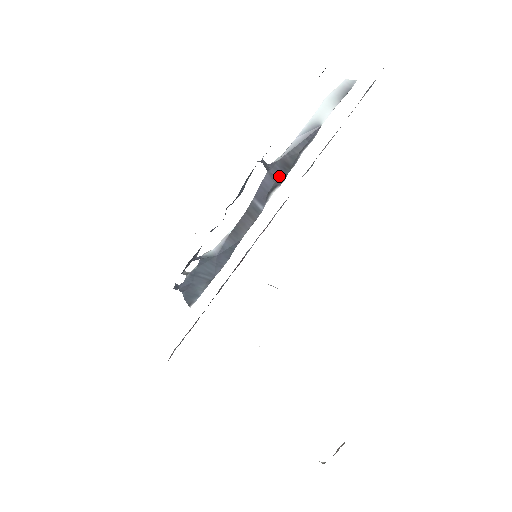
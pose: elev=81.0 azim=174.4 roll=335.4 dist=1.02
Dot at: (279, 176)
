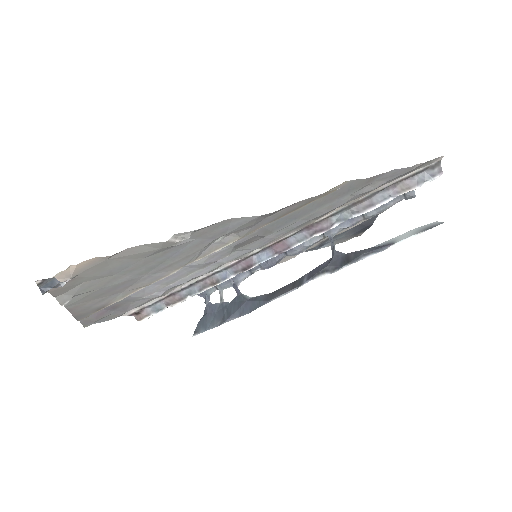
Dot at: (336, 264)
